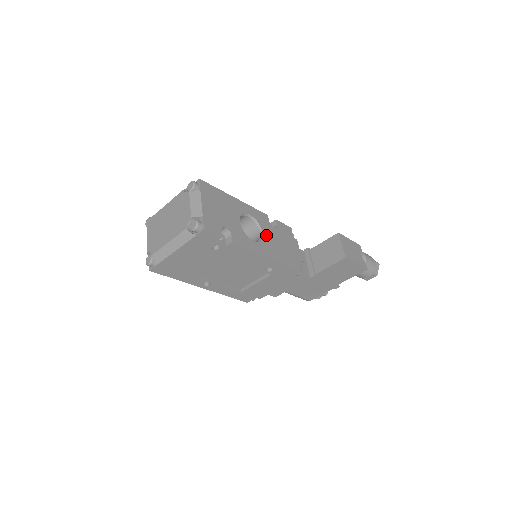
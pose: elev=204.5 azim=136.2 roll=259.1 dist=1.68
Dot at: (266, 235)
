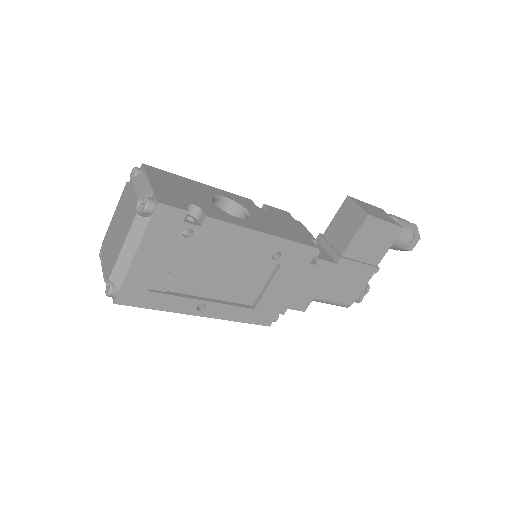
Dot at: (255, 215)
